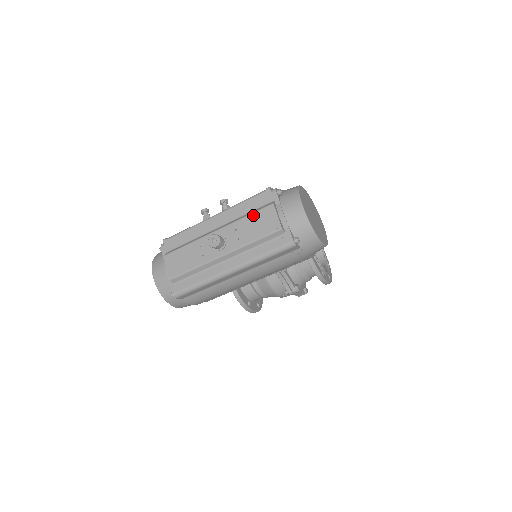
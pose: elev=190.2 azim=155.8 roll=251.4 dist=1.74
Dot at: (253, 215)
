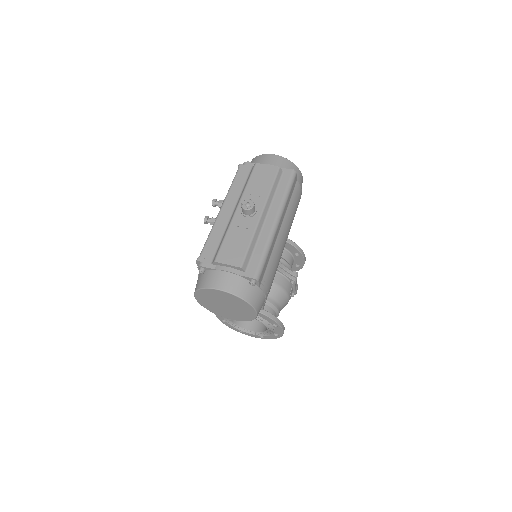
Dot at: (251, 178)
